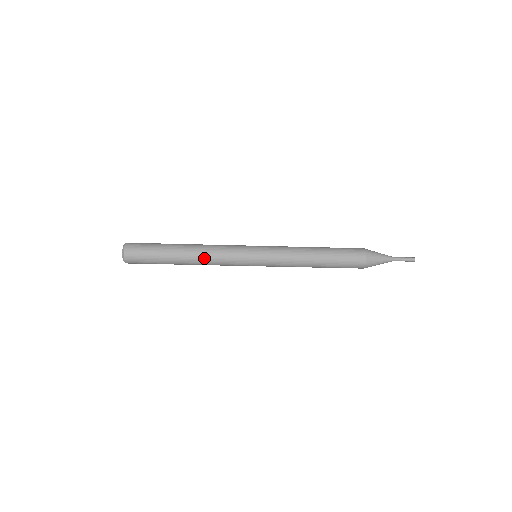
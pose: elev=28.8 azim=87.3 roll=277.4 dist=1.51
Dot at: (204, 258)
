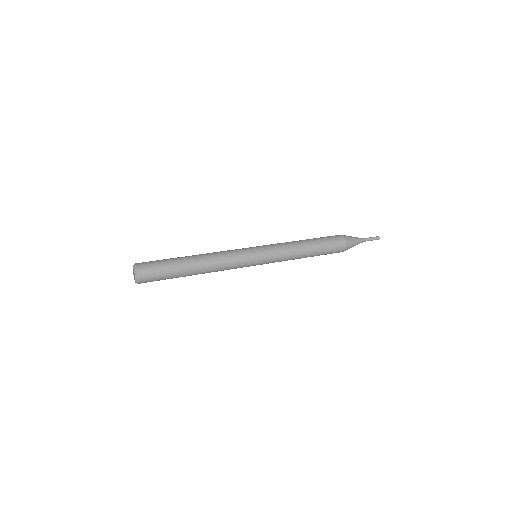
Dot at: occluded
